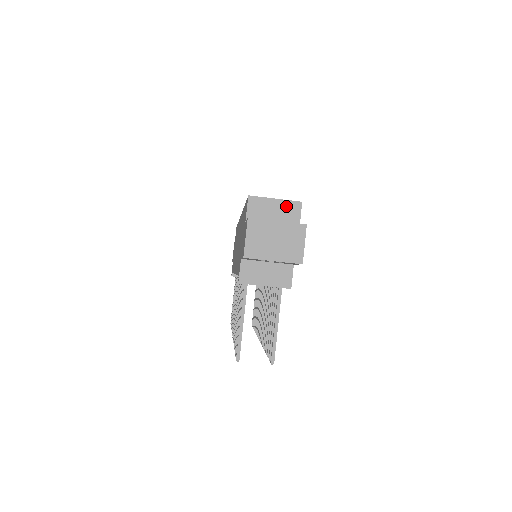
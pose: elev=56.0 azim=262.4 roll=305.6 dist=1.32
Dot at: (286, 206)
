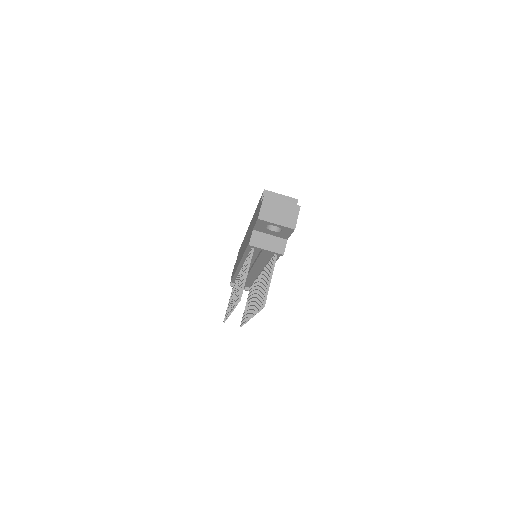
Dot at: (287, 200)
